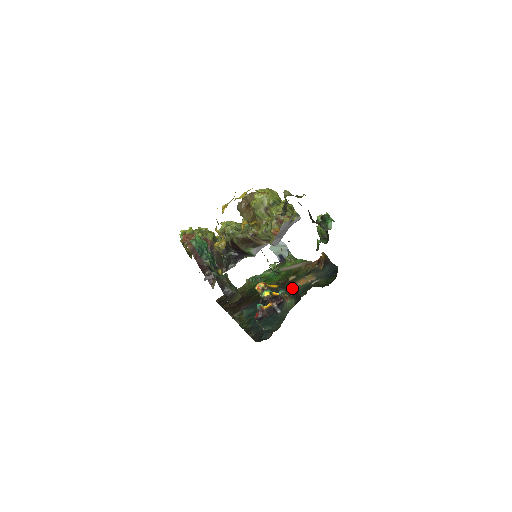
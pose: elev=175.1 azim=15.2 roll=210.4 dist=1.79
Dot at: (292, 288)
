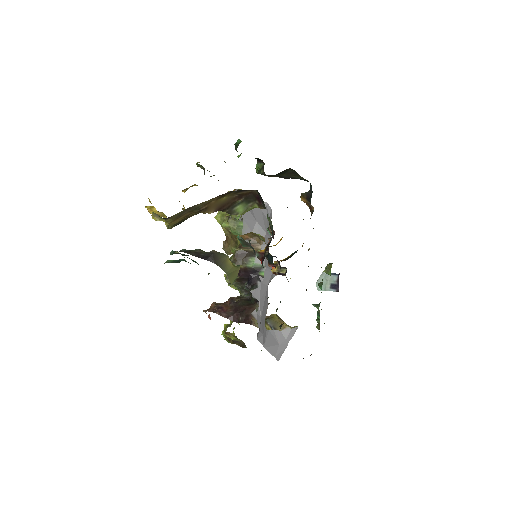
Dot at: occluded
